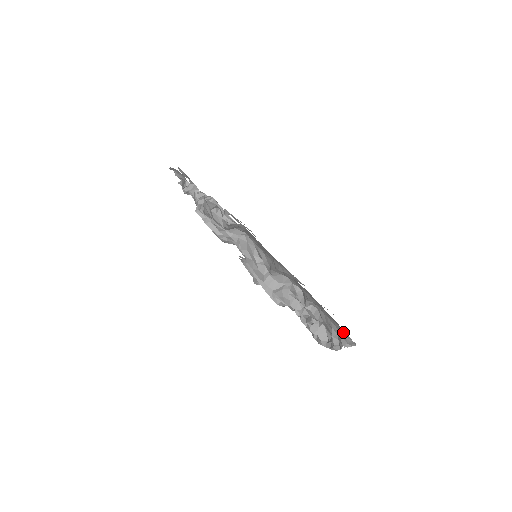
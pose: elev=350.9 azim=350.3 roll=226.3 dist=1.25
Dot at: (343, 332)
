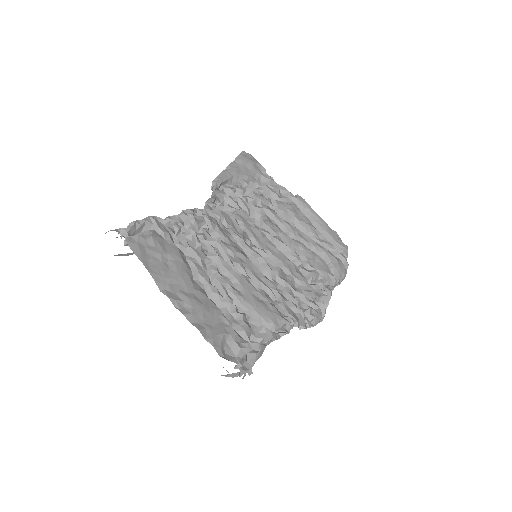
Dot at: occluded
